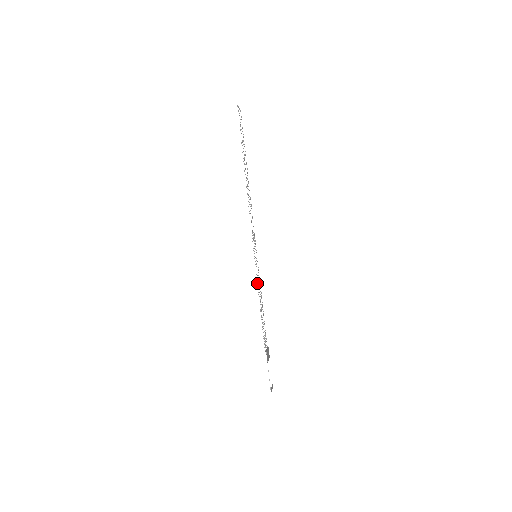
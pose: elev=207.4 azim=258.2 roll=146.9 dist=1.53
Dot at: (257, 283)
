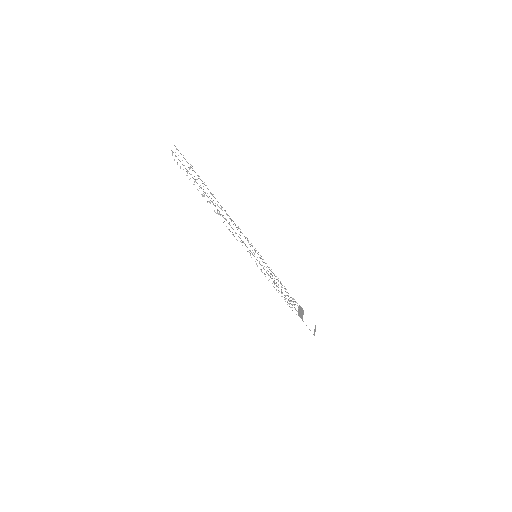
Dot at: occluded
